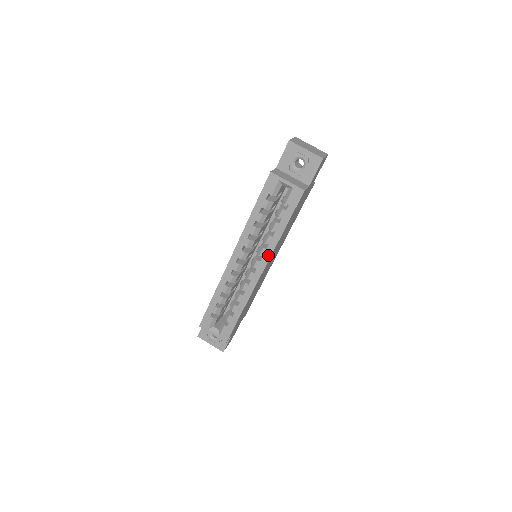
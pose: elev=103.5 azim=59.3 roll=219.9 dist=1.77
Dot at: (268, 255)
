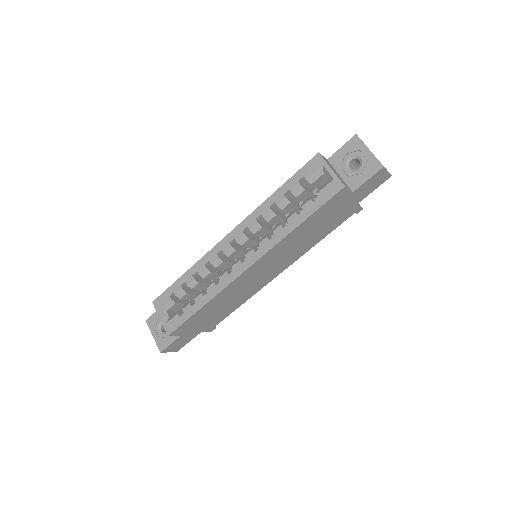
Dot at: (267, 247)
